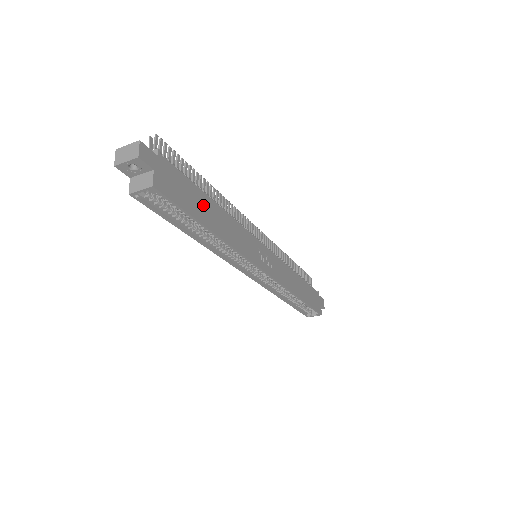
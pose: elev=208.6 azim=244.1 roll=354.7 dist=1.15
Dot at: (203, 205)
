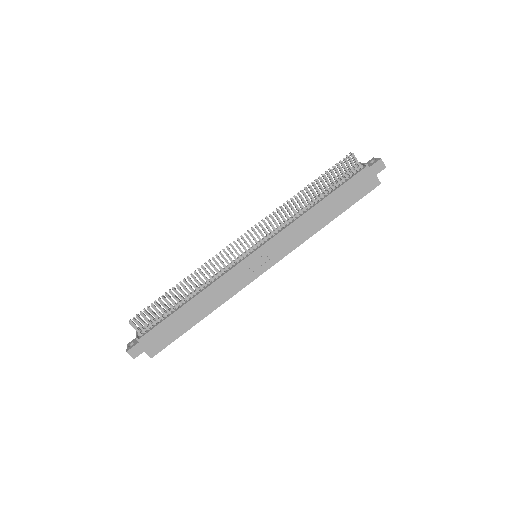
Dot at: (183, 318)
